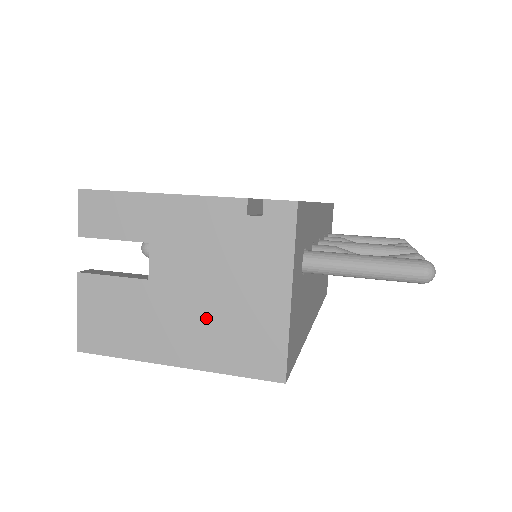
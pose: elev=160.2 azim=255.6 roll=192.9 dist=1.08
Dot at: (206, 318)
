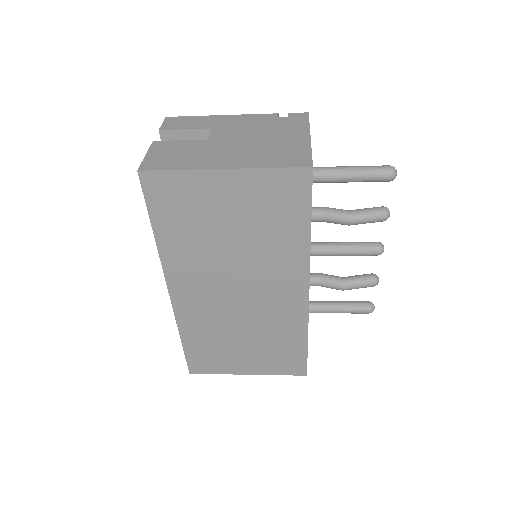
Dot at: (250, 149)
